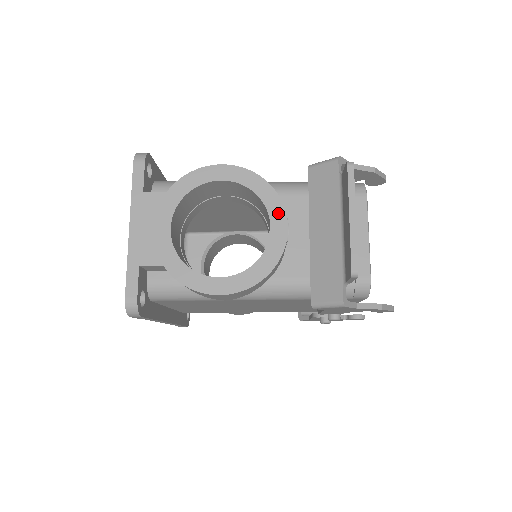
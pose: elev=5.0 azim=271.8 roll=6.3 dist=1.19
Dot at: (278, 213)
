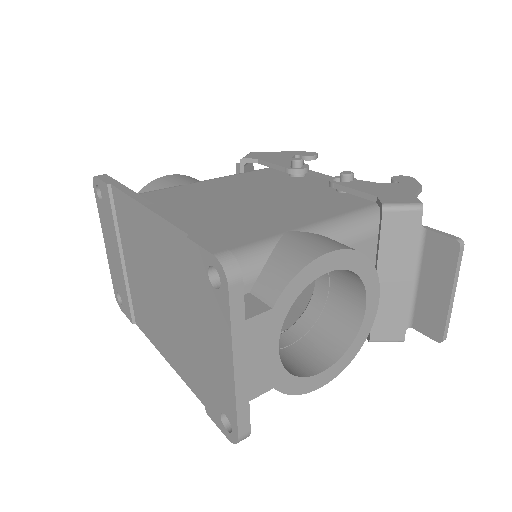
Dot at: (374, 288)
